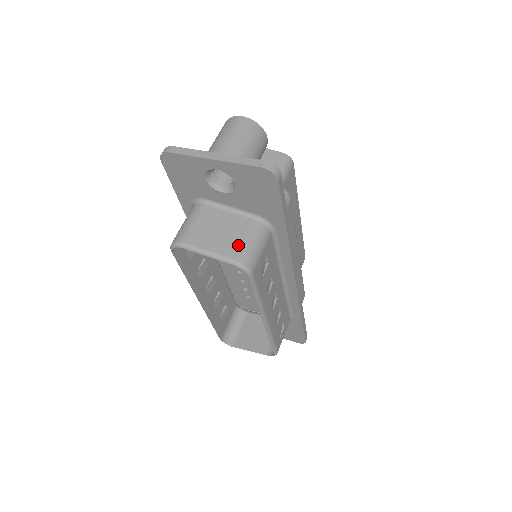
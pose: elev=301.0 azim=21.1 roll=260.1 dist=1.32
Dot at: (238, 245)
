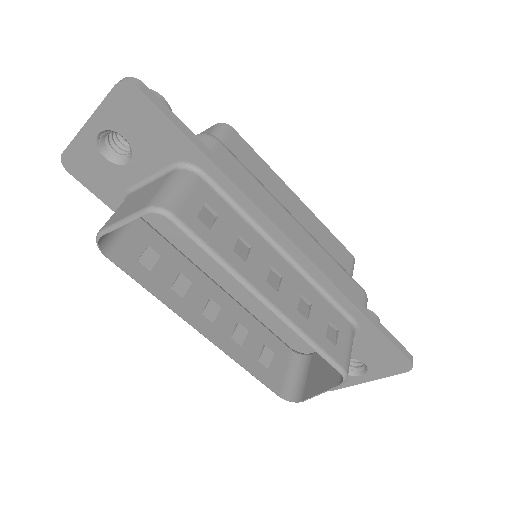
Dot at: (151, 196)
